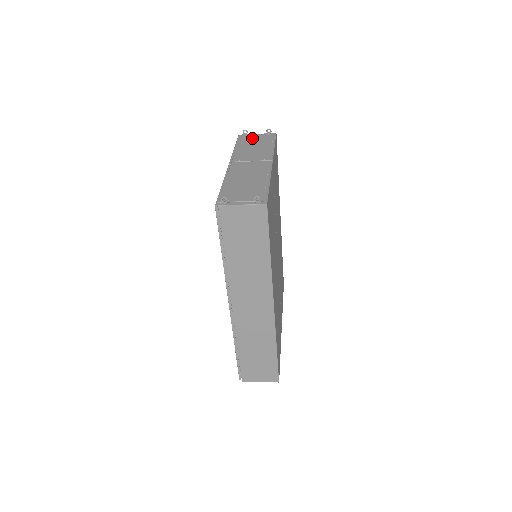
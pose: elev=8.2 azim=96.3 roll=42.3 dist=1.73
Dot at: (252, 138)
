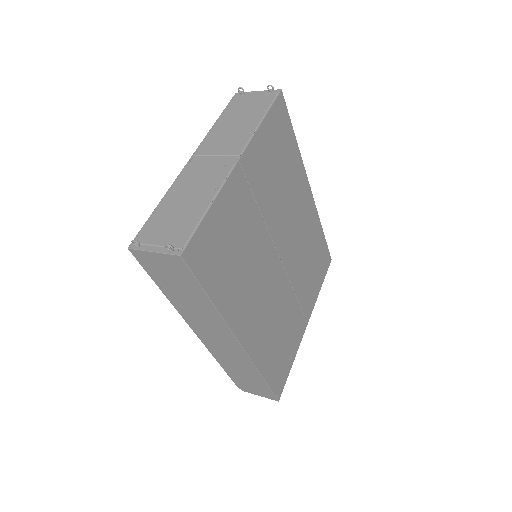
Dot at: (245, 102)
